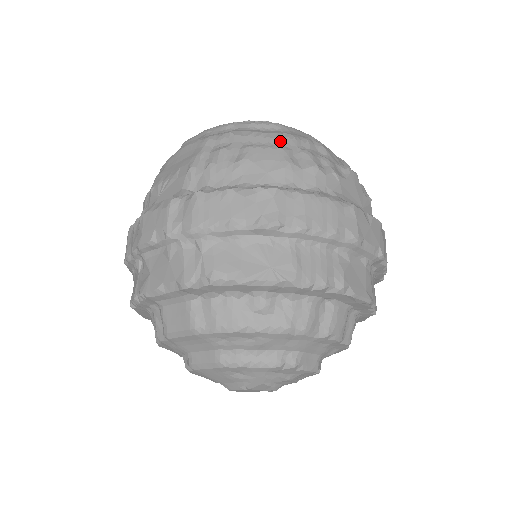
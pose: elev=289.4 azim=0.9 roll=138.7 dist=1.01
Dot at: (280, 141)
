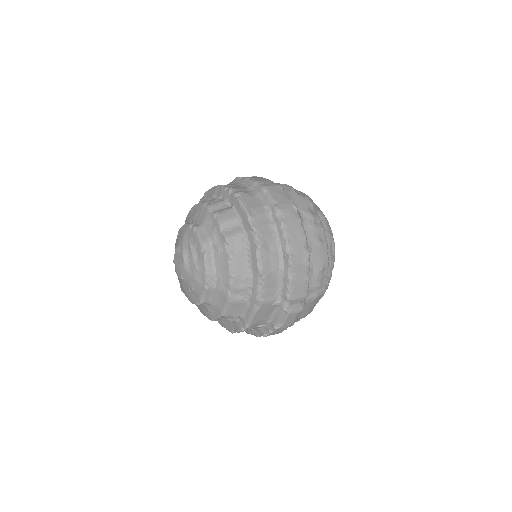
Dot at: occluded
